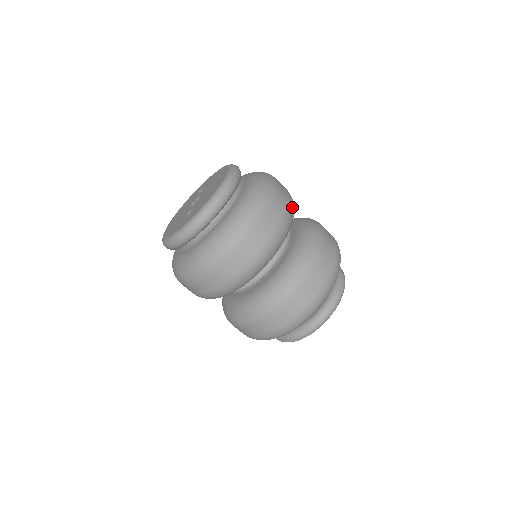
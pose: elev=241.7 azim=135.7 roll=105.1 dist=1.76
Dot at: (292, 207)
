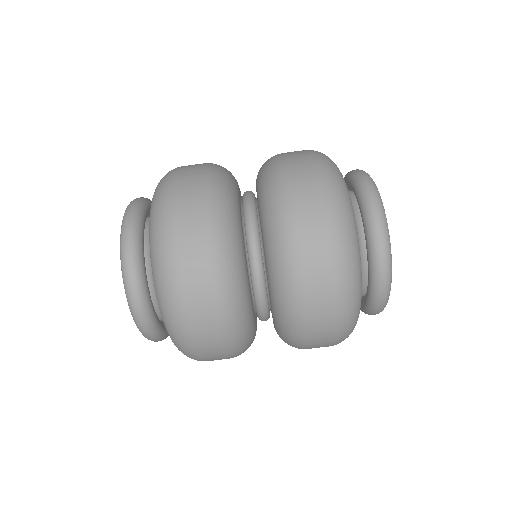
Dot at: (214, 166)
